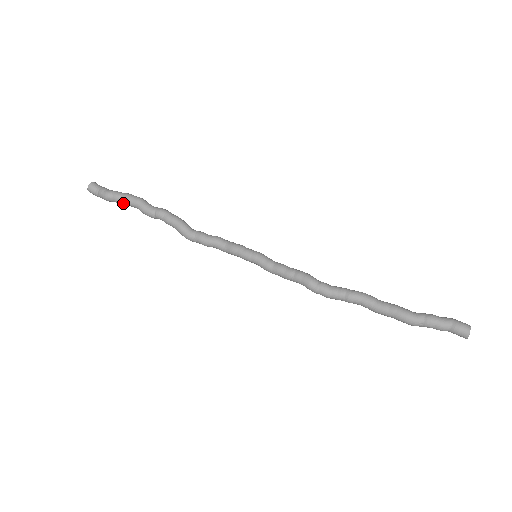
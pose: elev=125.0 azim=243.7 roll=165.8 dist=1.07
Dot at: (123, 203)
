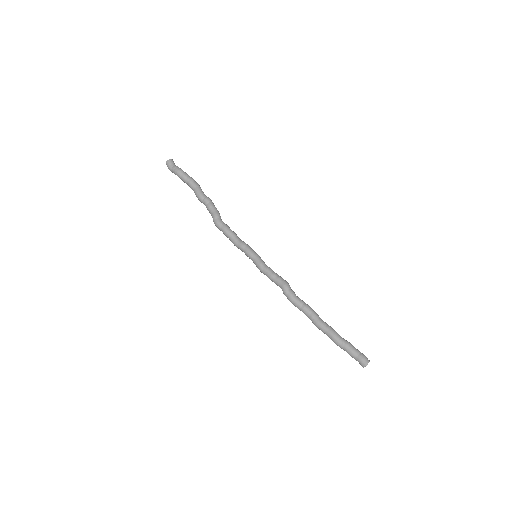
Dot at: (186, 181)
